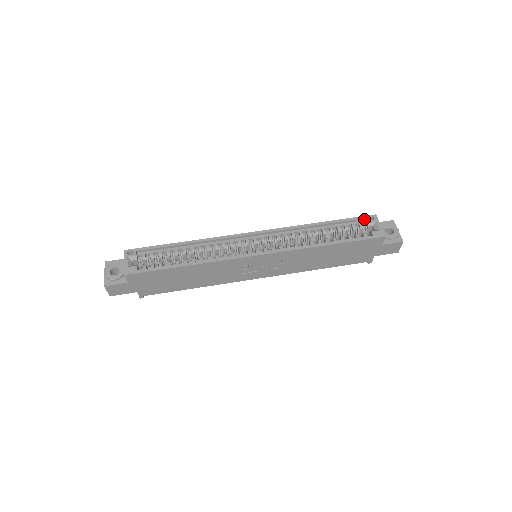
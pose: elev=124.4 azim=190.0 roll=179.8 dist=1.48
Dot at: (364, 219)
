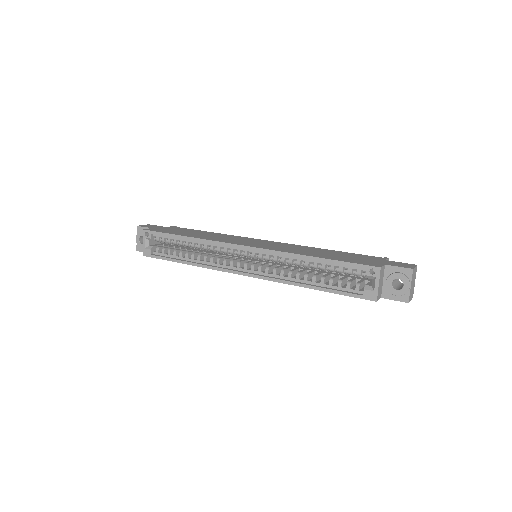
Dot at: (365, 267)
